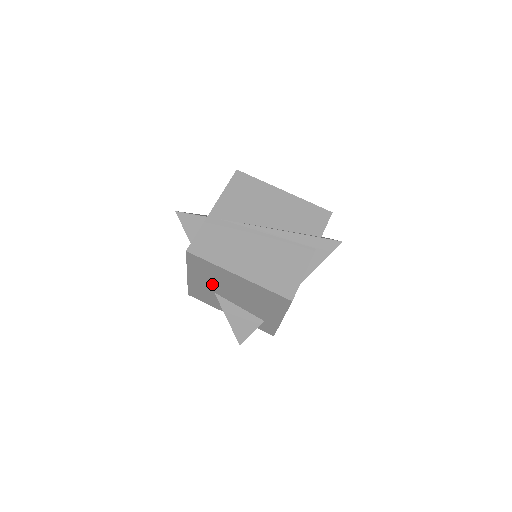
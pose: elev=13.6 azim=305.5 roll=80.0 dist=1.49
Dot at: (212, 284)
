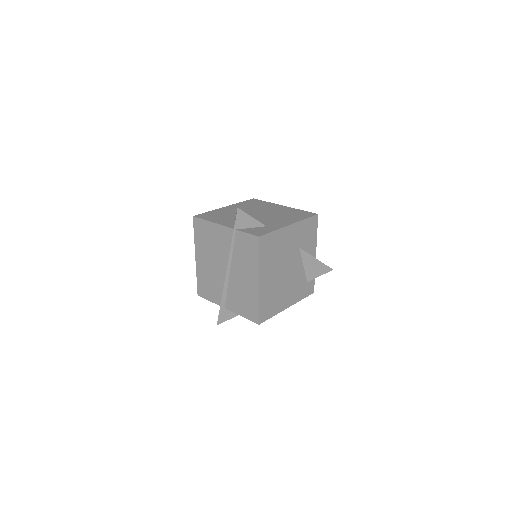
Dot at: (245, 210)
